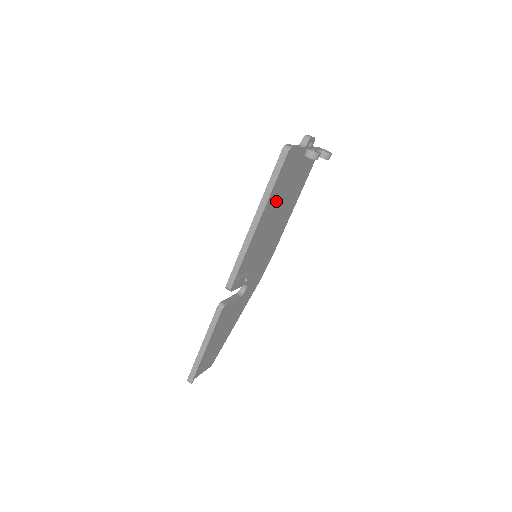
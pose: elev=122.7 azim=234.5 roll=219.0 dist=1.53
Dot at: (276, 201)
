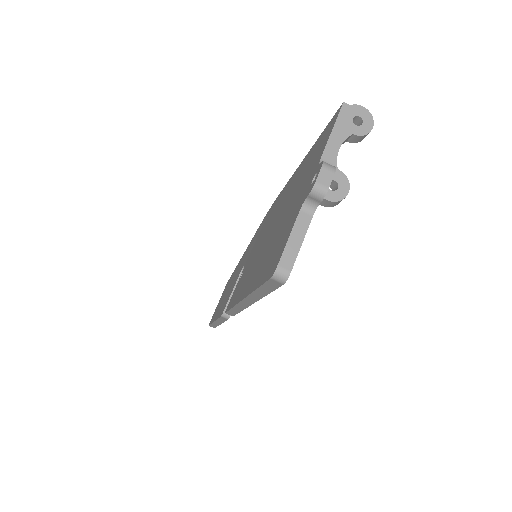
Dot at: occluded
